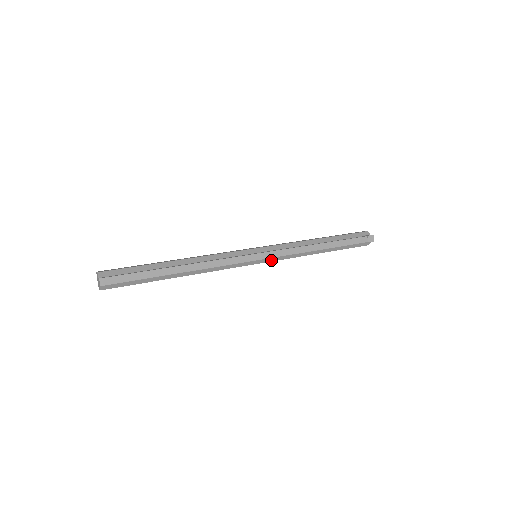
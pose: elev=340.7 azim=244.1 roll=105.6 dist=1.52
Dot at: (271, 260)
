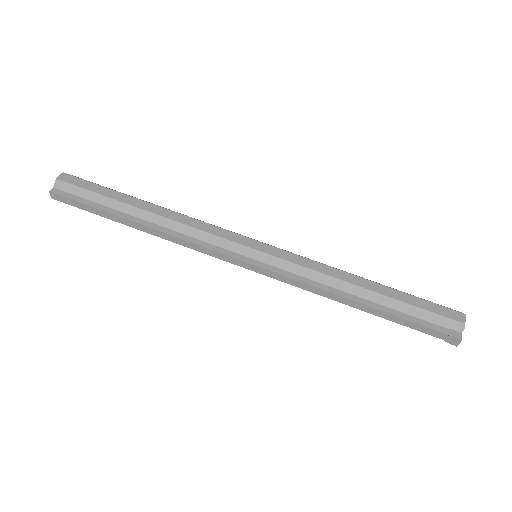
Dot at: occluded
